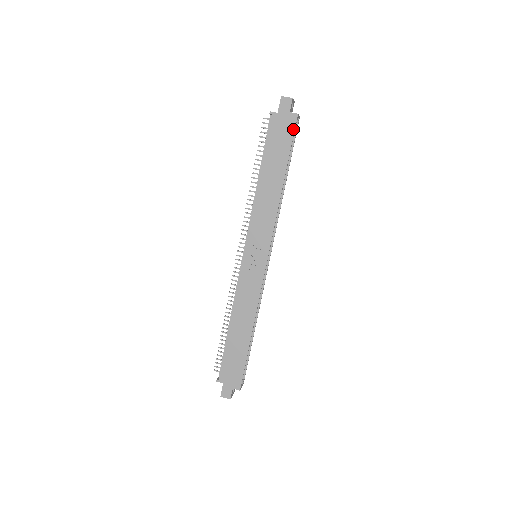
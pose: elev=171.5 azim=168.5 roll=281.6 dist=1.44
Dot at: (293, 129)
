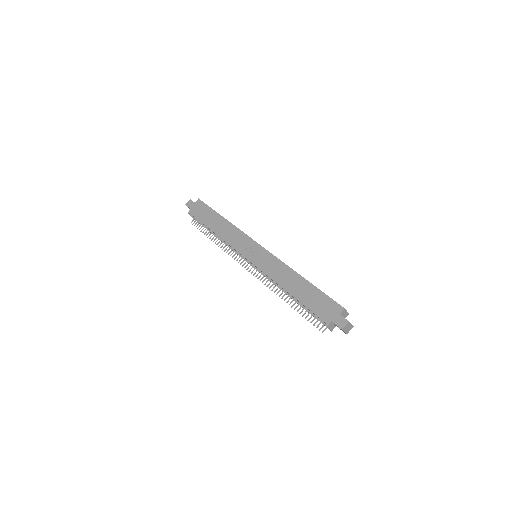
Dot at: (203, 203)
